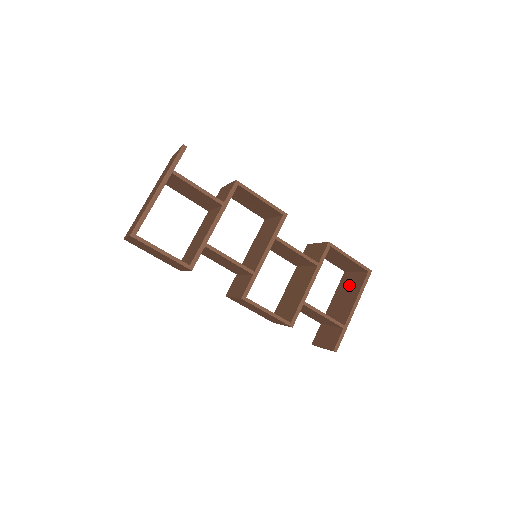
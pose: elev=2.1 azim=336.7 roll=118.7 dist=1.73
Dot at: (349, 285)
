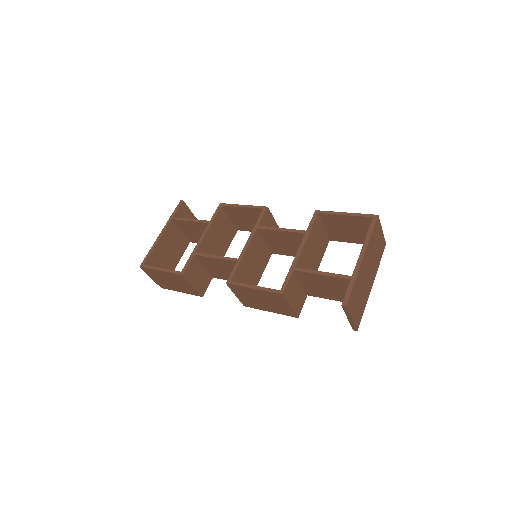
Dot at: occluded
